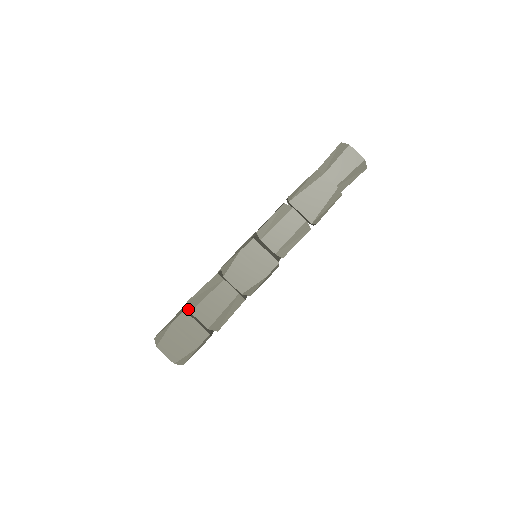
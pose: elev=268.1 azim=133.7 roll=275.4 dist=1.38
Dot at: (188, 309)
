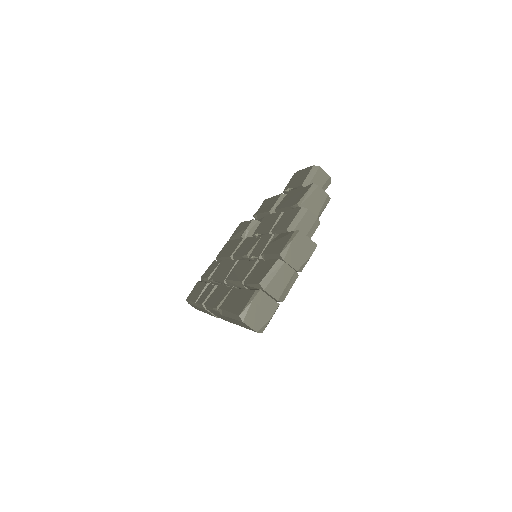
Dot at: occluded
